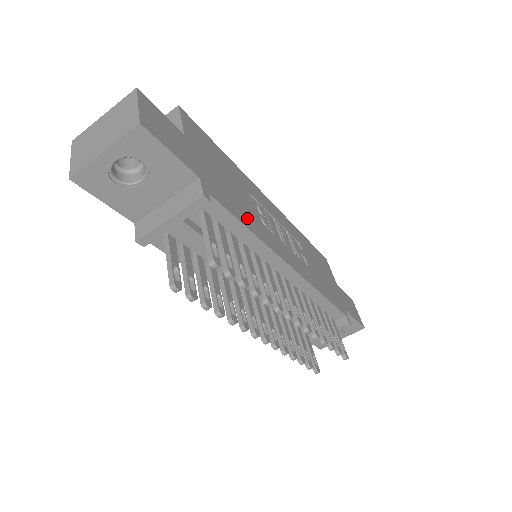
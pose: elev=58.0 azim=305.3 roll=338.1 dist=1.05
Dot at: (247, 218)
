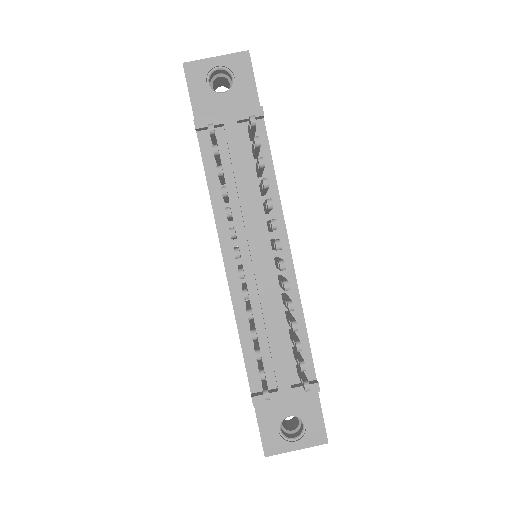
Dot at: occluded
